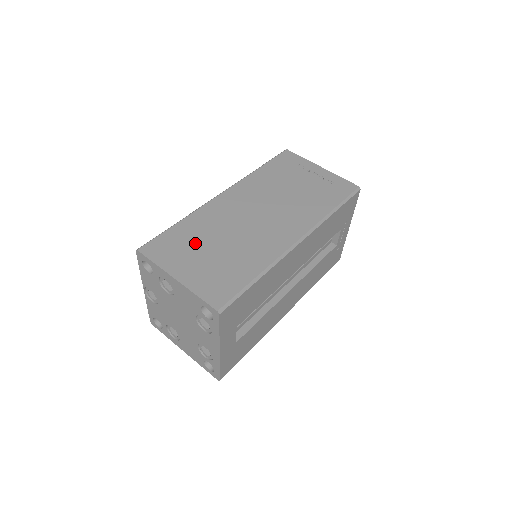
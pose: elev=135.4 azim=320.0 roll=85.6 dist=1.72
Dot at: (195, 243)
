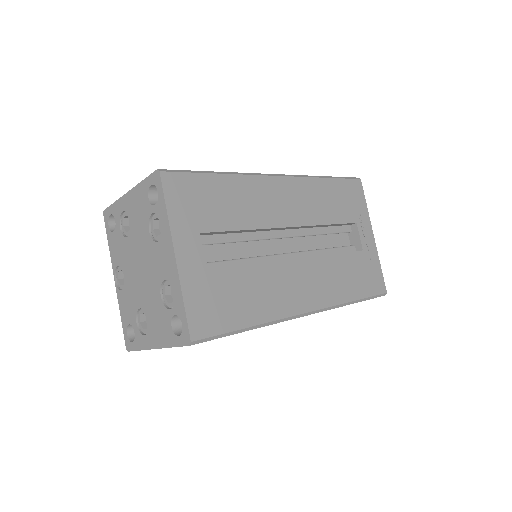
Dot at: occluded
